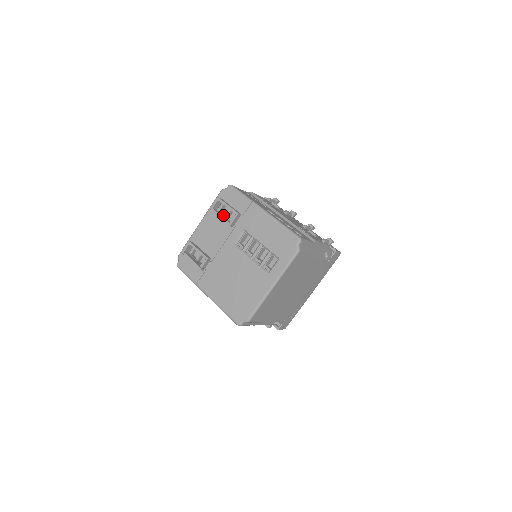
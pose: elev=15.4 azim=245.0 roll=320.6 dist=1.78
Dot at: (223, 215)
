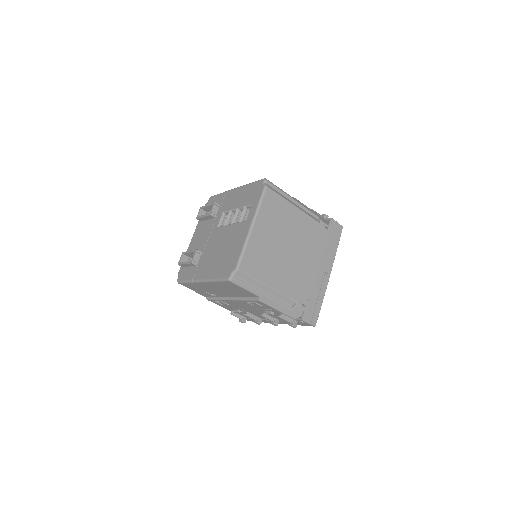
Dot at: occluded
